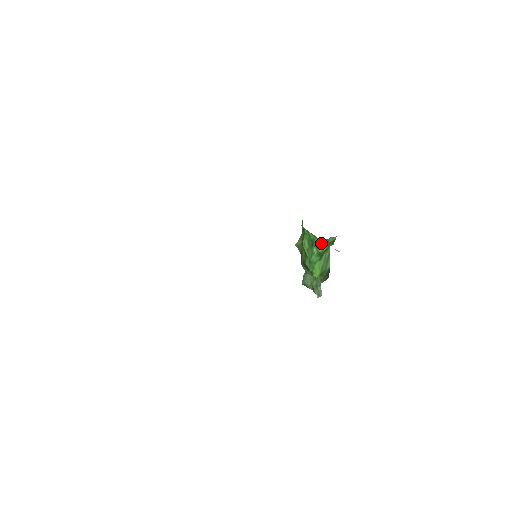
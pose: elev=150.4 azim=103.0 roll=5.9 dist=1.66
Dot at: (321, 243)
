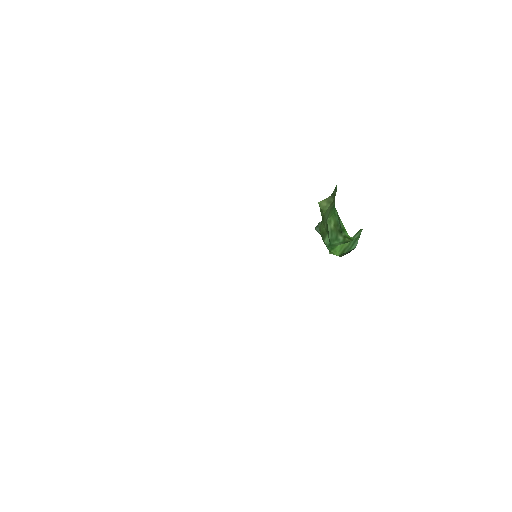
Dot at: (352, 238)
